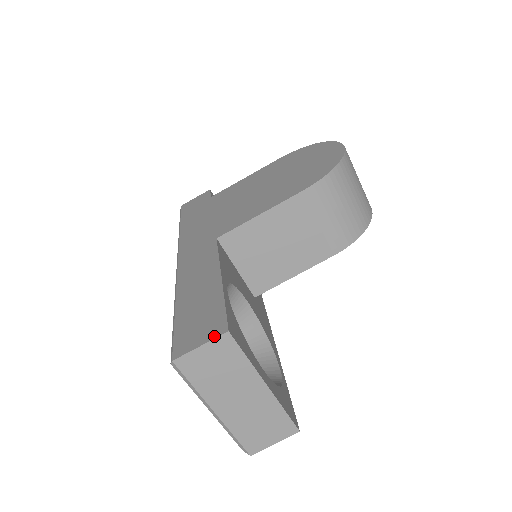
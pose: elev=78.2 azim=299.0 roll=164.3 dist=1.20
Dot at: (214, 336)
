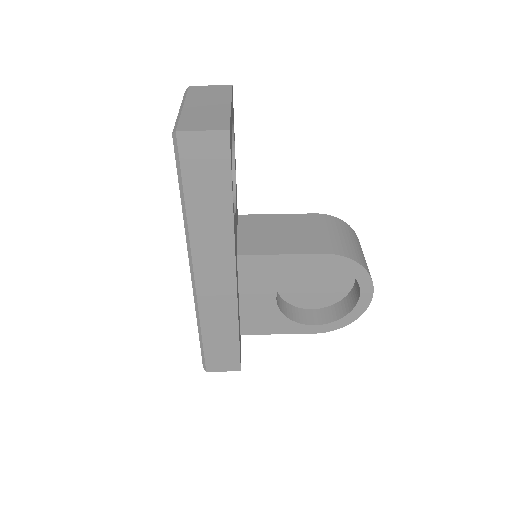
Dot at: occluded
